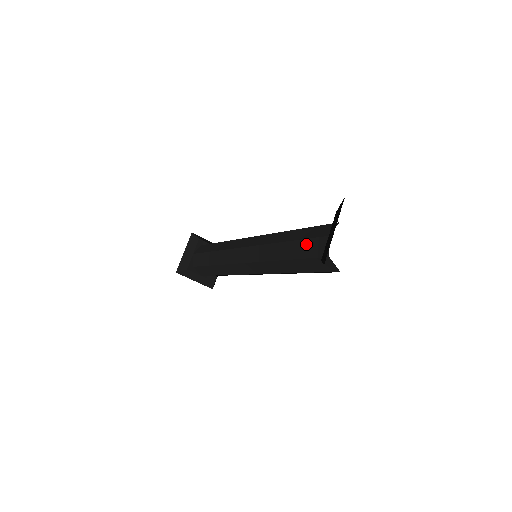
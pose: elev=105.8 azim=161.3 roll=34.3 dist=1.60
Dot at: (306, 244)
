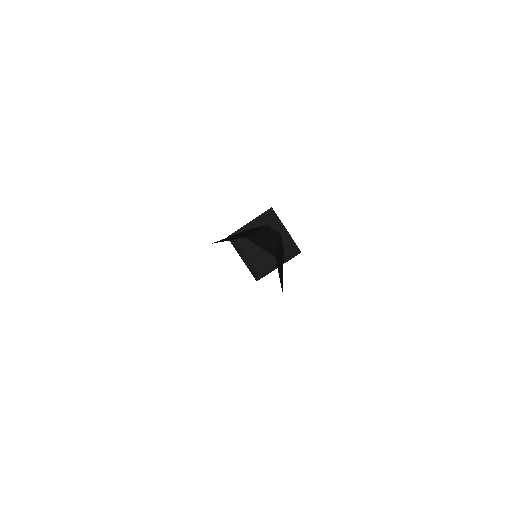
Dot at: occluded
